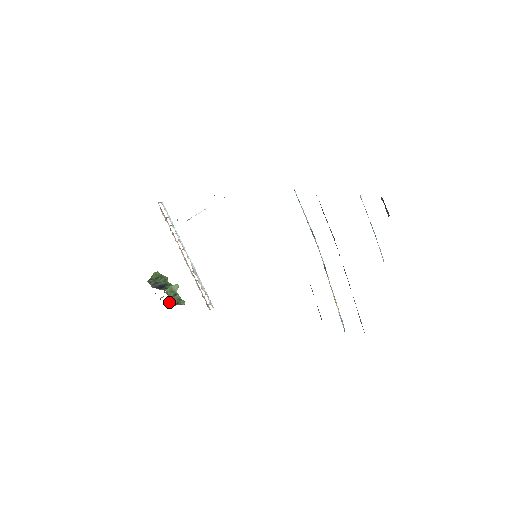
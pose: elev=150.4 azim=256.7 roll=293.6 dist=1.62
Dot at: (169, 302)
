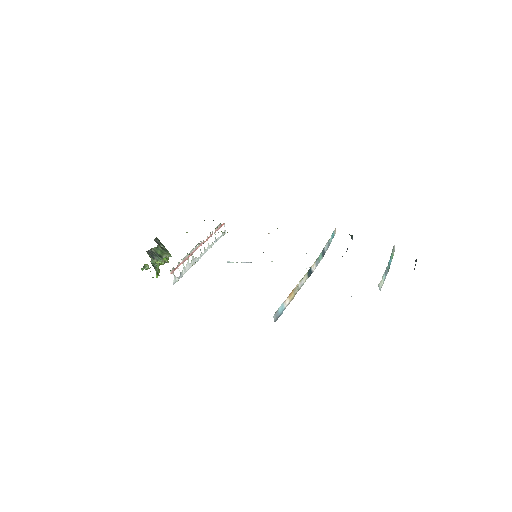
Dot at: (151, 251)
